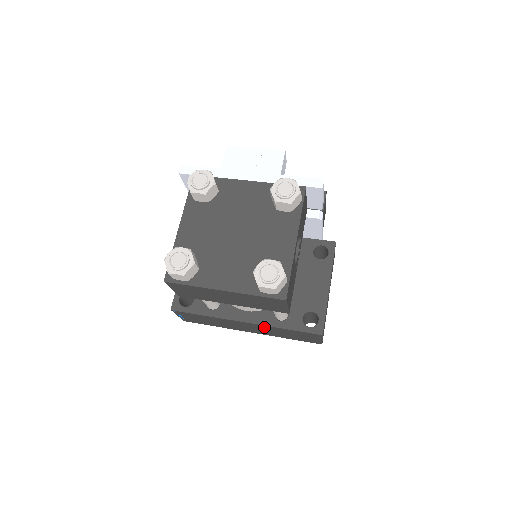
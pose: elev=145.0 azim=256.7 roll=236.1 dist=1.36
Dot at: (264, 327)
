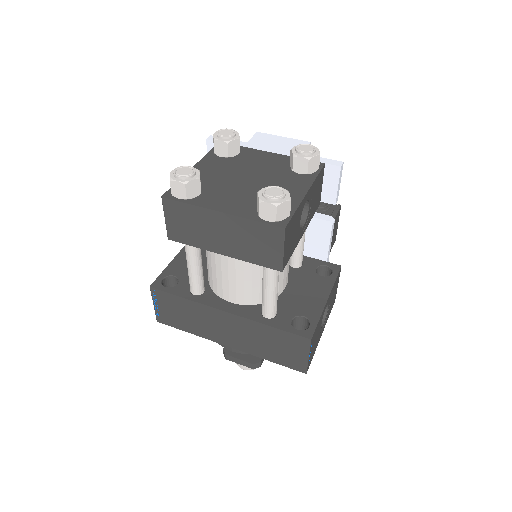
Dot at: (246, 325)
